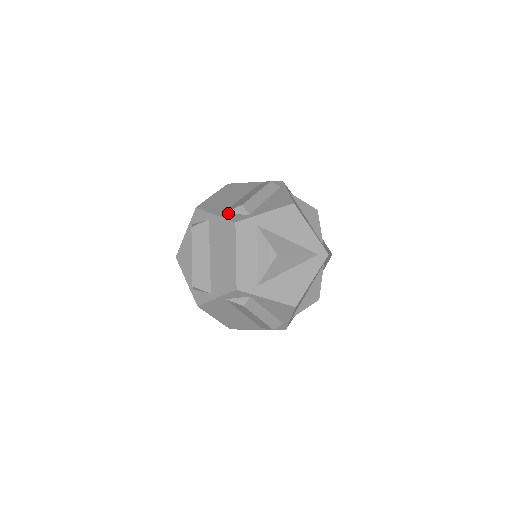
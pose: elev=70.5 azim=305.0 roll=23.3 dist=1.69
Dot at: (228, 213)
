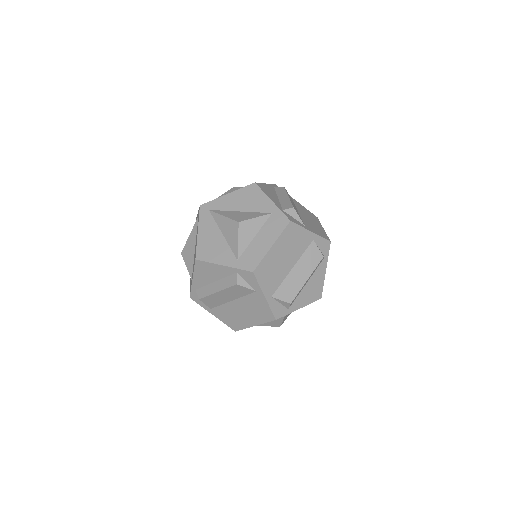
Dot at: (275, 299)
